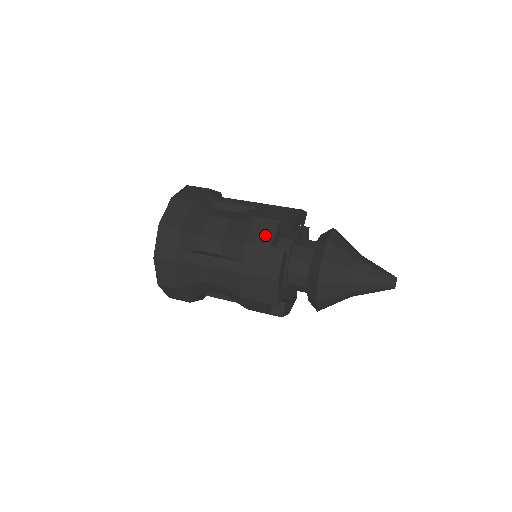
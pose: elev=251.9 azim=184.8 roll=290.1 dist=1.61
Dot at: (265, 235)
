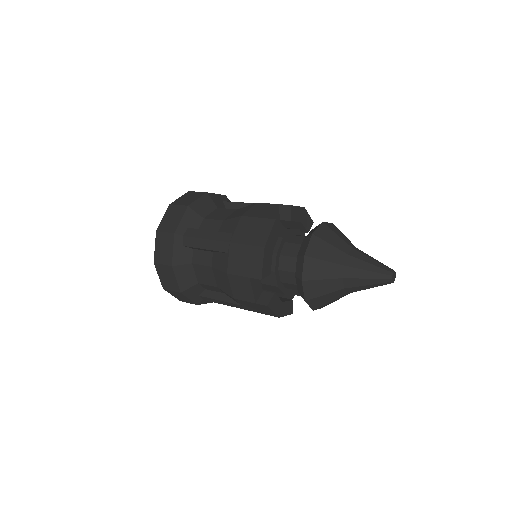
Dot at: (261, 212)
